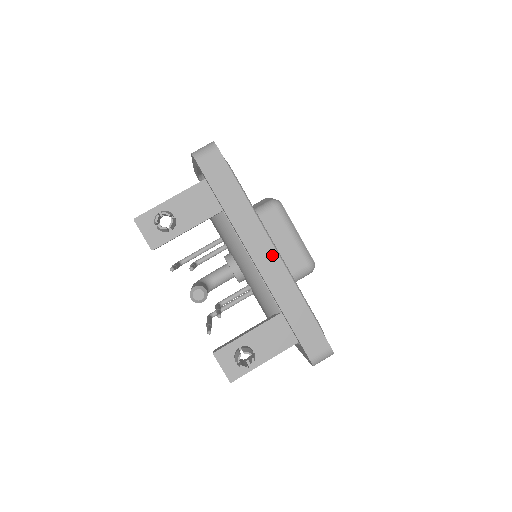
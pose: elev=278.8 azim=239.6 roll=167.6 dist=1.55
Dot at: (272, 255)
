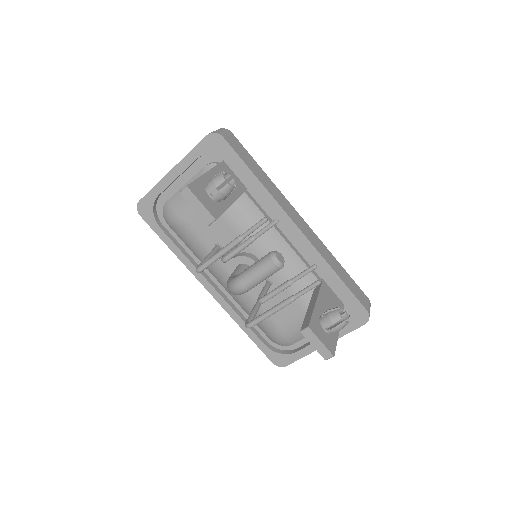
Dot at: (303, 222)
